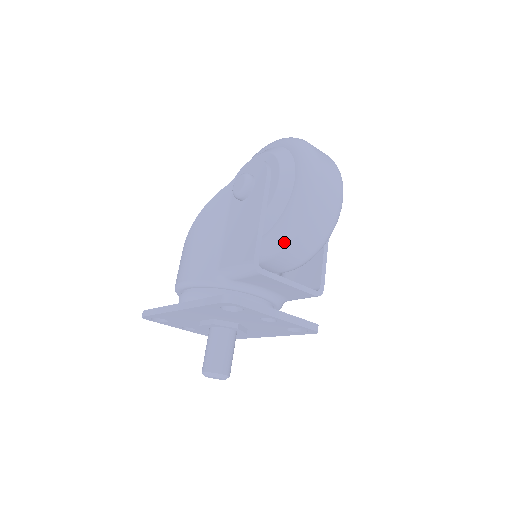
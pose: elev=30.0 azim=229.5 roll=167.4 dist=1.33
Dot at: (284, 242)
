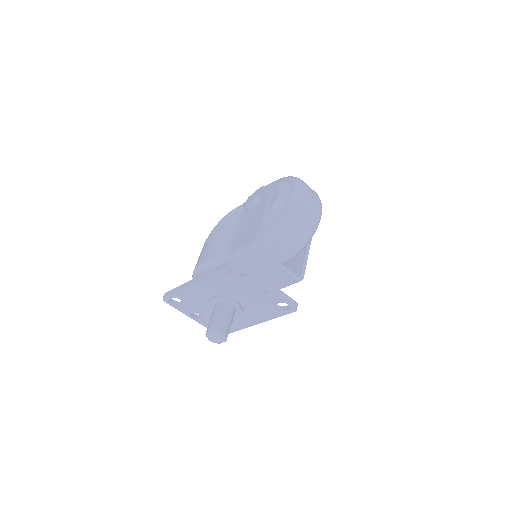
Dot at: (277, 235)
